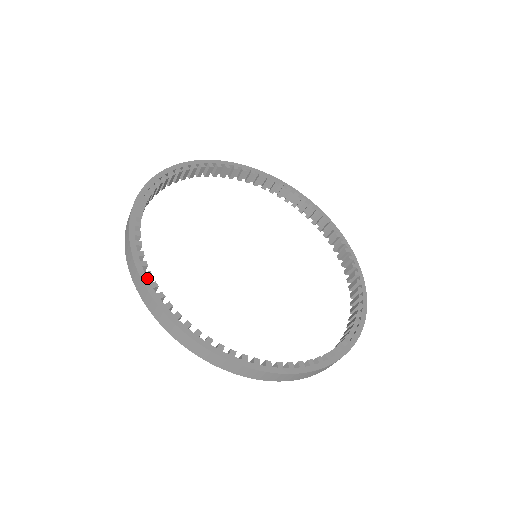
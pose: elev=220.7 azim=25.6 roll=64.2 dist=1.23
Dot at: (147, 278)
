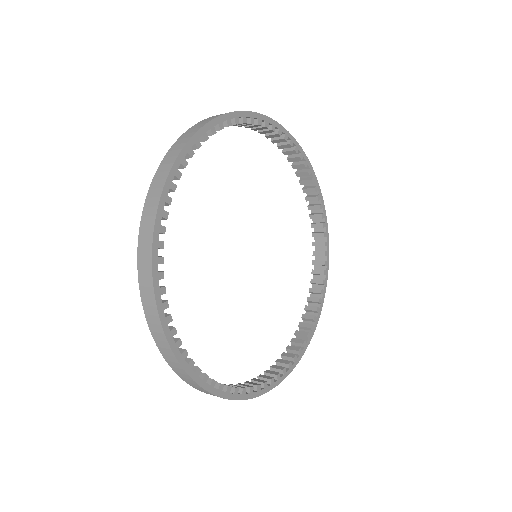
Dot at: (246, 394)
